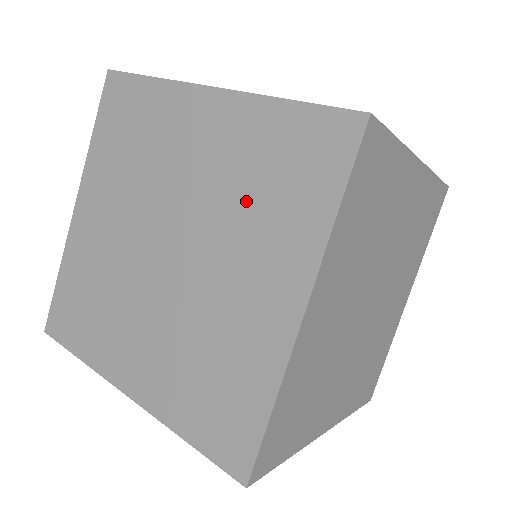
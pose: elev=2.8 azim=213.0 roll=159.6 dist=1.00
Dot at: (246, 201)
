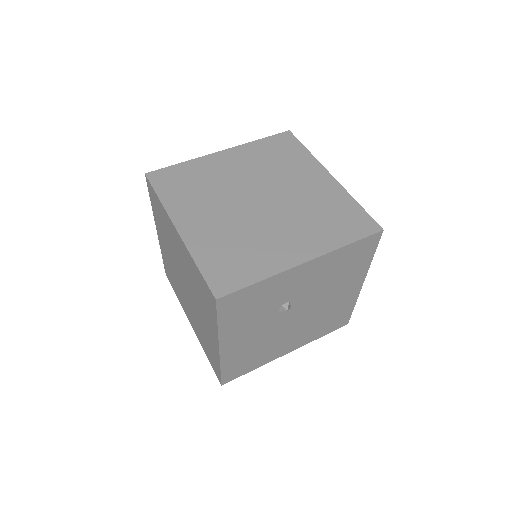
Dot at: (276, 166)
